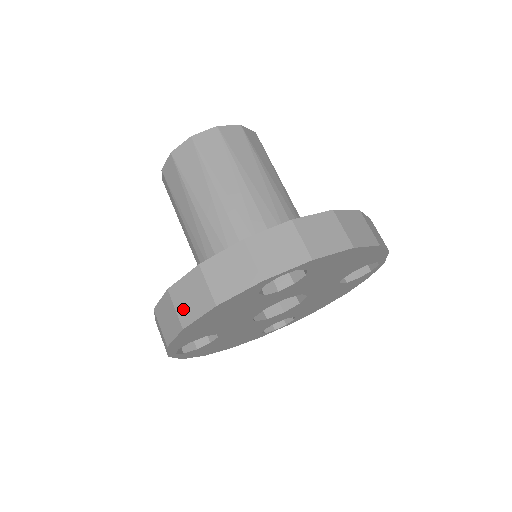
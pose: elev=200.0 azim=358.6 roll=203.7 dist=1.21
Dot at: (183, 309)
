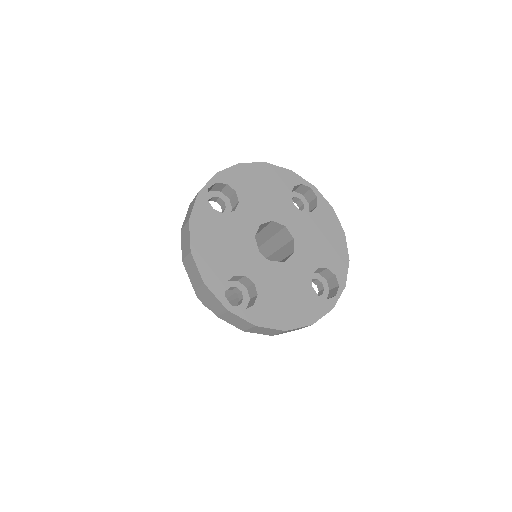
Dot at: (187, 249)
